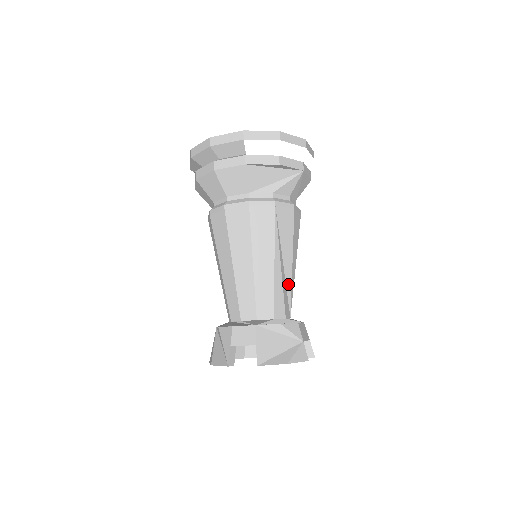
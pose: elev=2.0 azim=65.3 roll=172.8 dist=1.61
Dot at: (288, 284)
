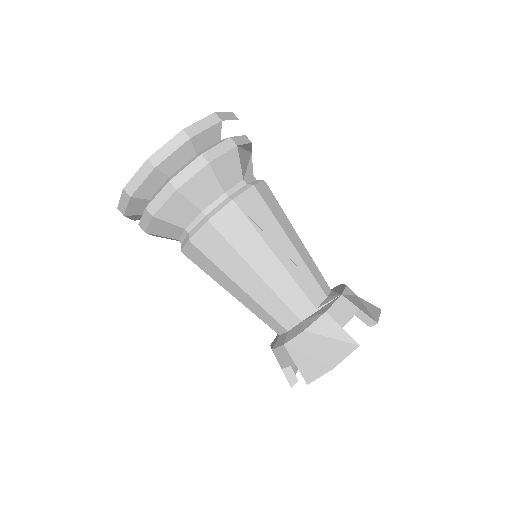
Dot at: occluded
